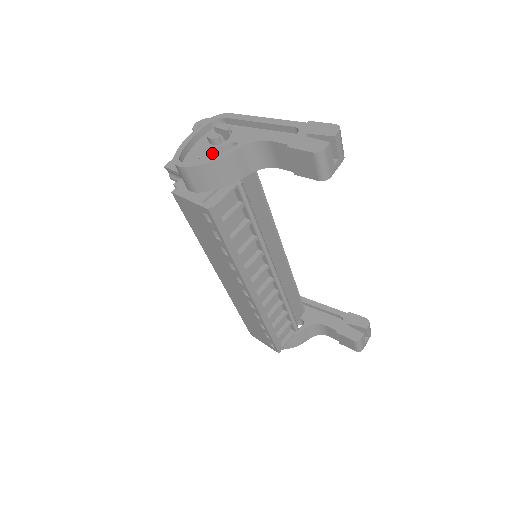
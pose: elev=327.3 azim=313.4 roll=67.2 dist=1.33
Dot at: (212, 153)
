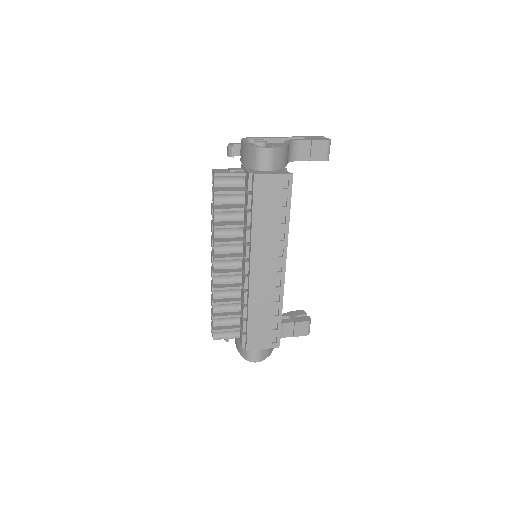
Dot at: occluded
